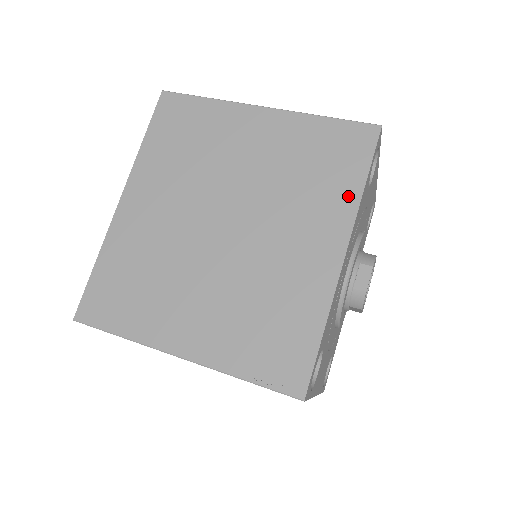
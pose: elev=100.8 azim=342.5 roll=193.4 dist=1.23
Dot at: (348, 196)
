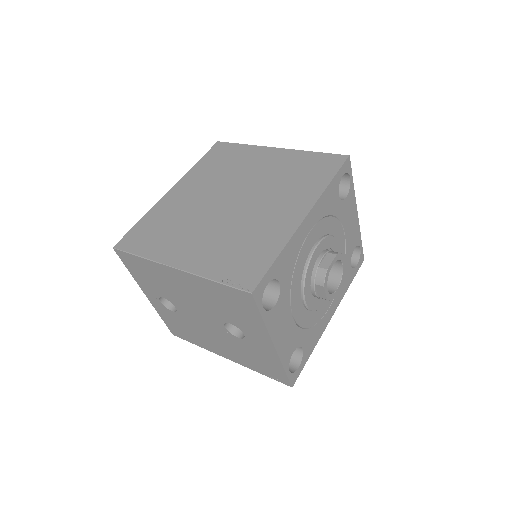
Dot at: (317, 187)
